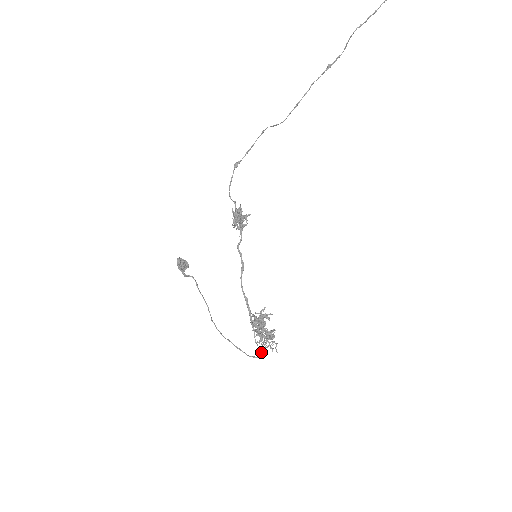
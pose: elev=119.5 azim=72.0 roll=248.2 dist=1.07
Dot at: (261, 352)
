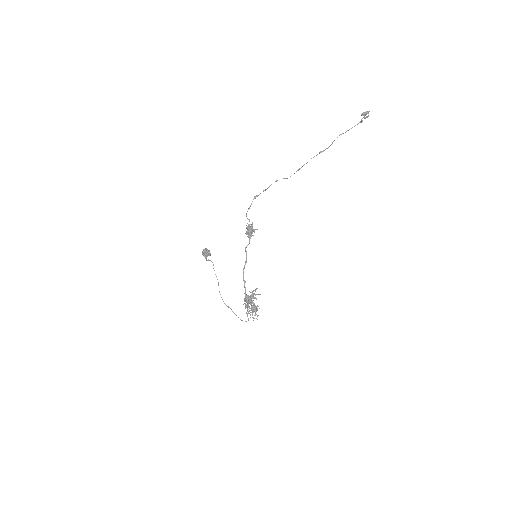
Dot at: (248, 318)
